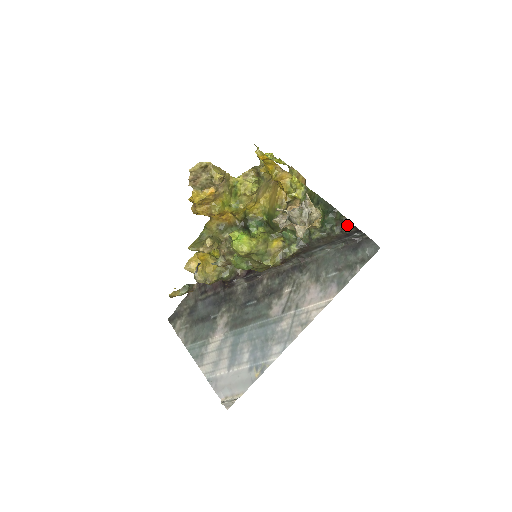
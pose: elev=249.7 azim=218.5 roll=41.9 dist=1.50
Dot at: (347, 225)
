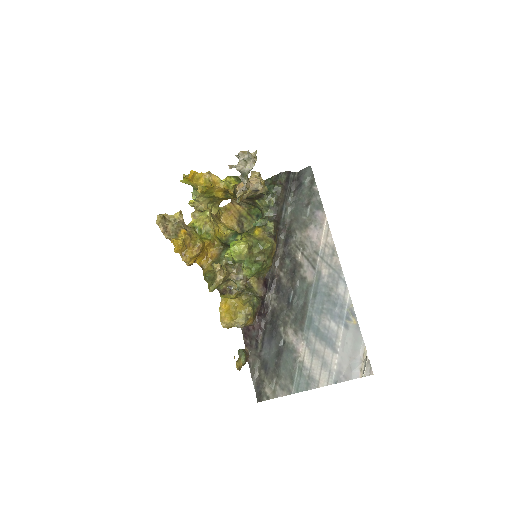
Dot at: (280, 177)
